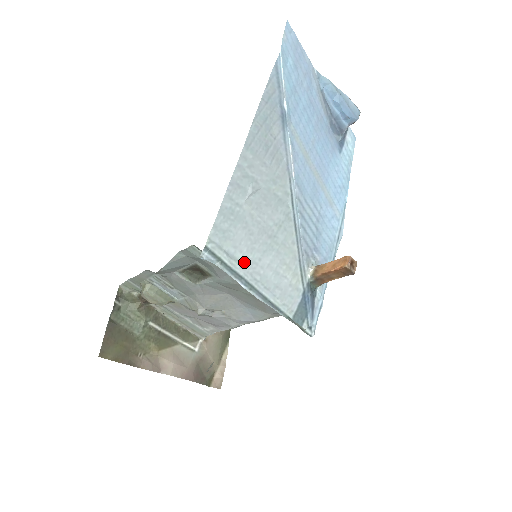
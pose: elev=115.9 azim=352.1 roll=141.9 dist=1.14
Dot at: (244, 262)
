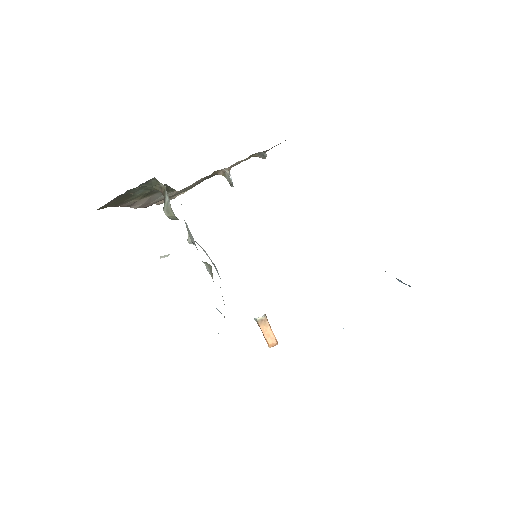
Dot at: occluded
